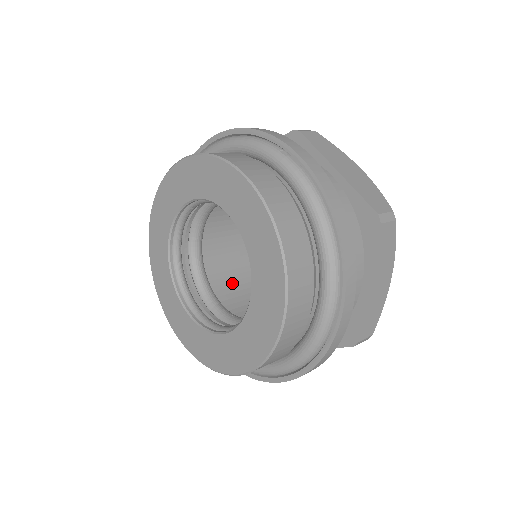
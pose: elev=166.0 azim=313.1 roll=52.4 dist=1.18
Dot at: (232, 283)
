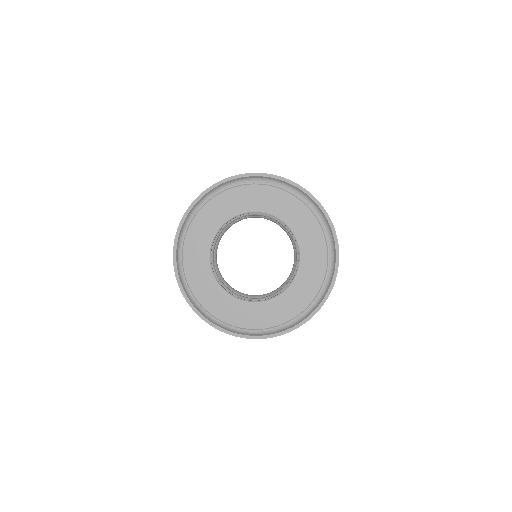
Dot at: occluded
